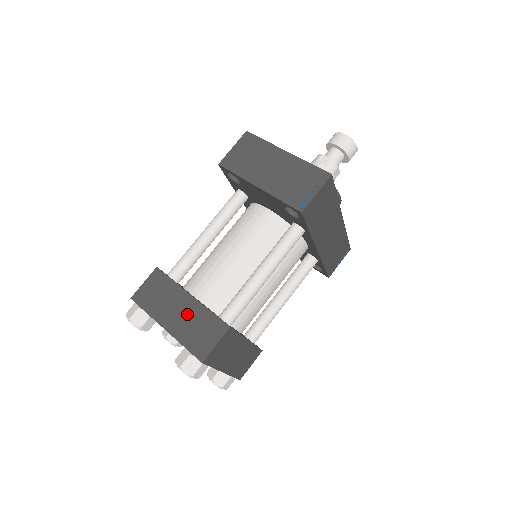
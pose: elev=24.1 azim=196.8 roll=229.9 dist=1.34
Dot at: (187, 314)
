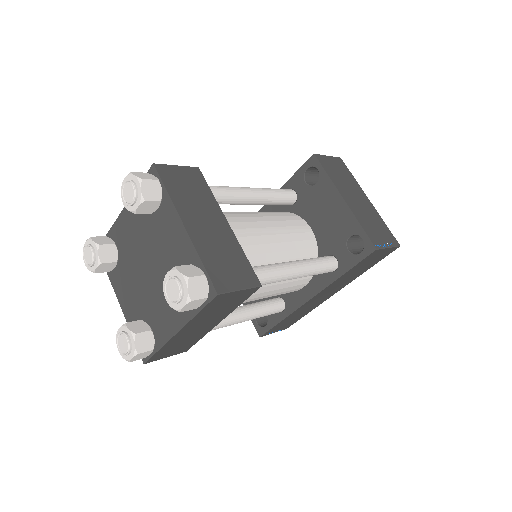
Dot at: (218, 235)
